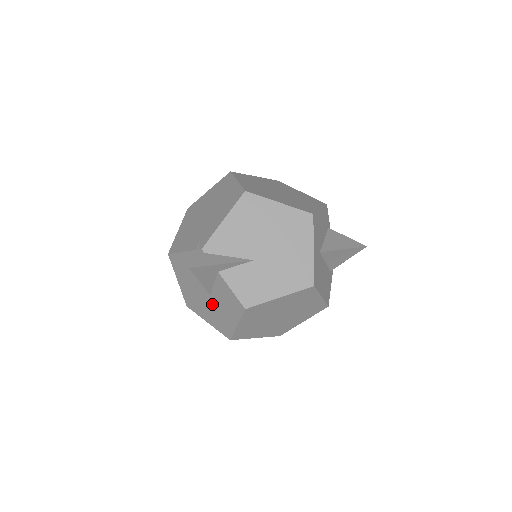
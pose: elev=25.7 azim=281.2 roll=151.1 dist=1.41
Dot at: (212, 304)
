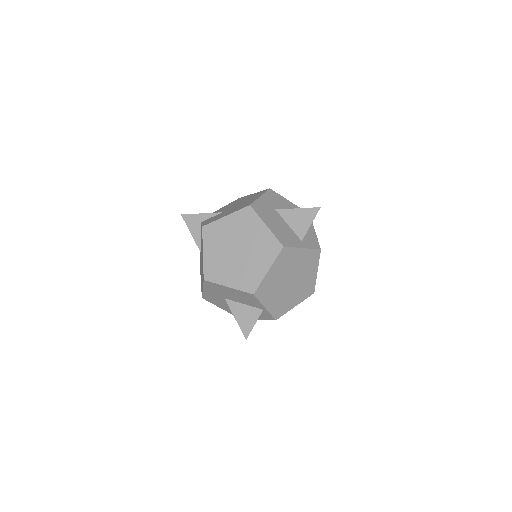
Dot at: occluded
